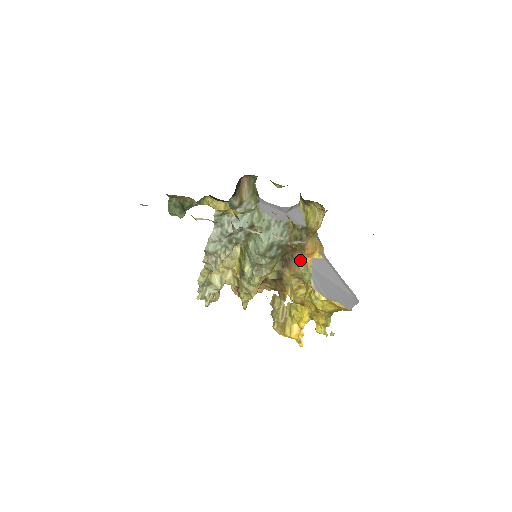
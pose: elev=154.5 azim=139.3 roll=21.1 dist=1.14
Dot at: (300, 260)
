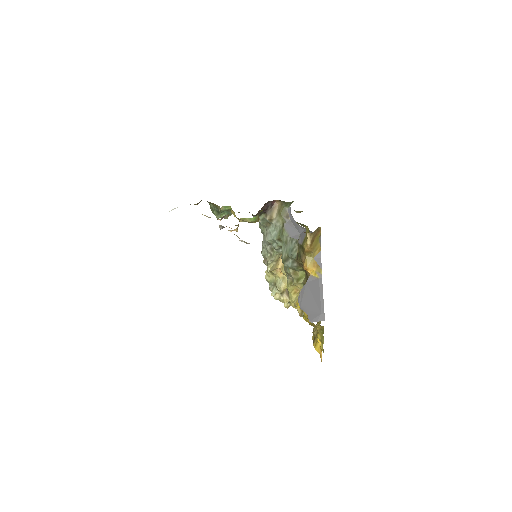
Dot at: occluded
